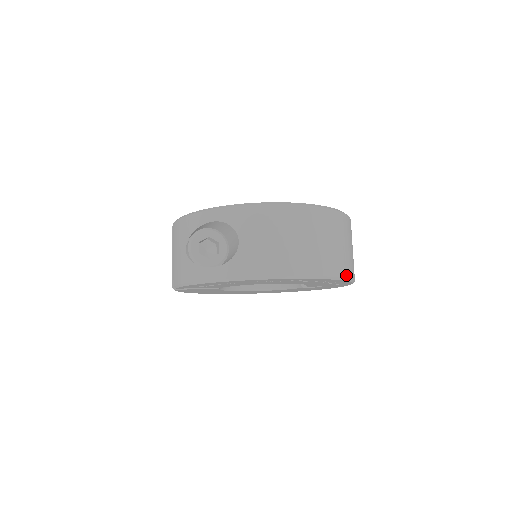
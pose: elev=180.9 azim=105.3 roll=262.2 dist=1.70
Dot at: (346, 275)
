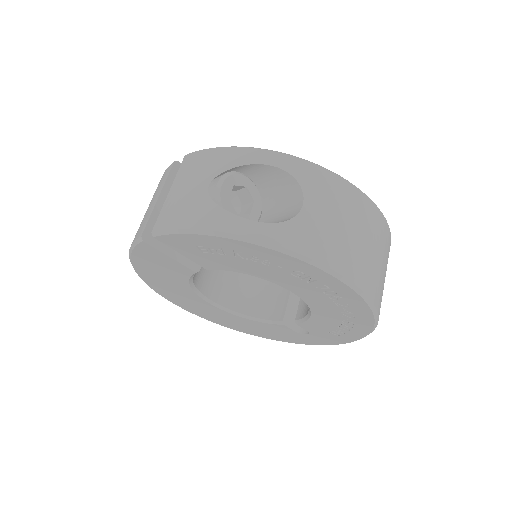
Dot at: occluded
